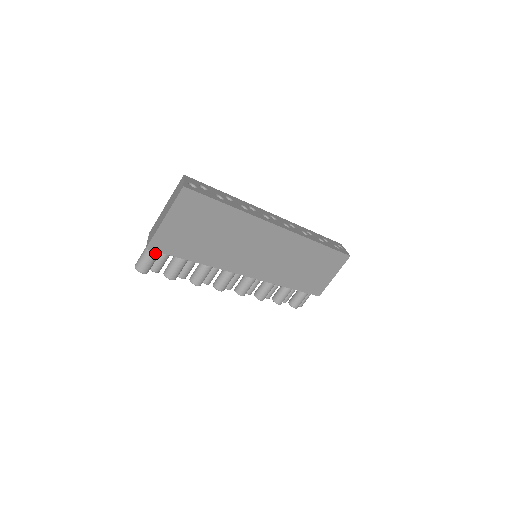
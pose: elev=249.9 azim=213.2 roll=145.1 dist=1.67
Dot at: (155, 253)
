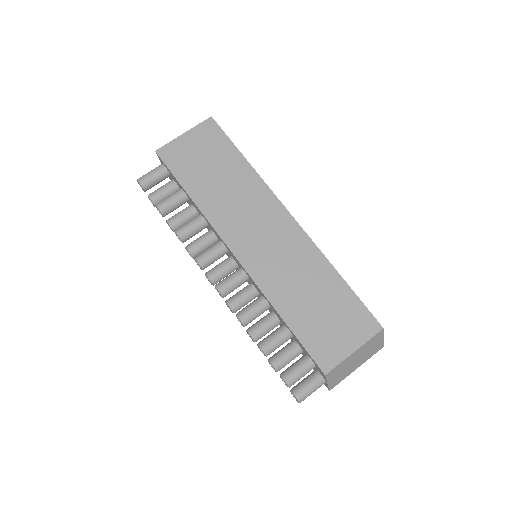
Dot at: (160, 169)
